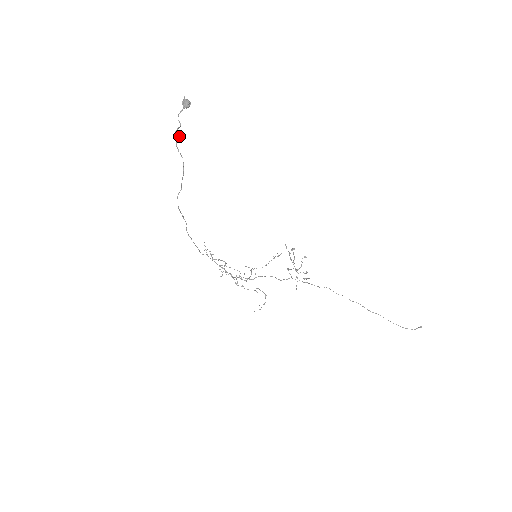
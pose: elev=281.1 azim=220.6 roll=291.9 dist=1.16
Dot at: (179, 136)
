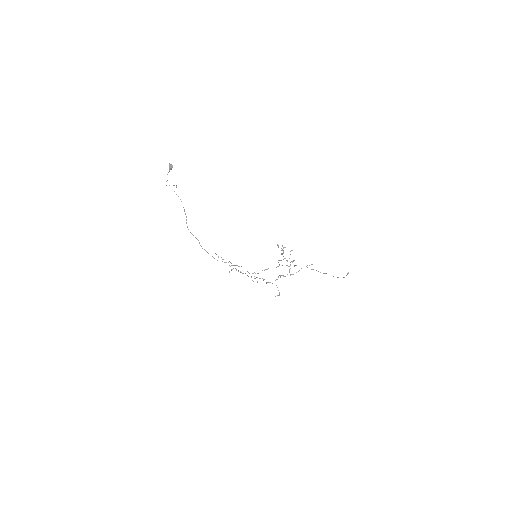
Dot at: occluded
